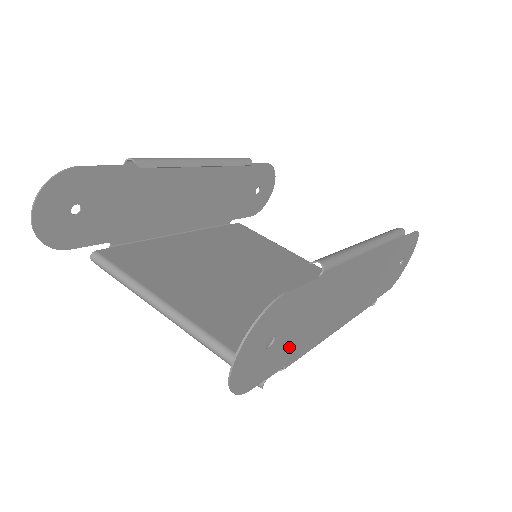
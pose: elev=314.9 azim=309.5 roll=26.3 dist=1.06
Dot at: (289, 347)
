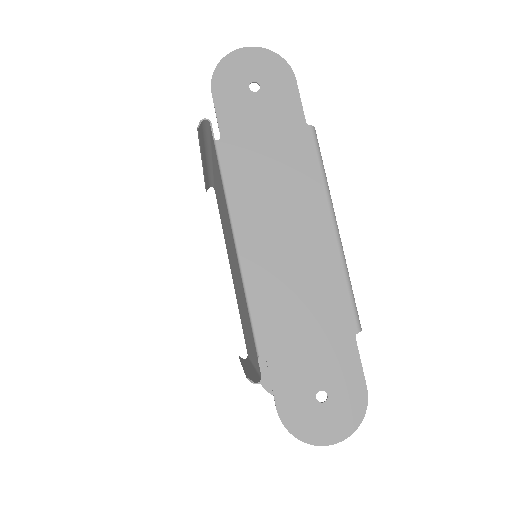
Dot at: (241, 128)
